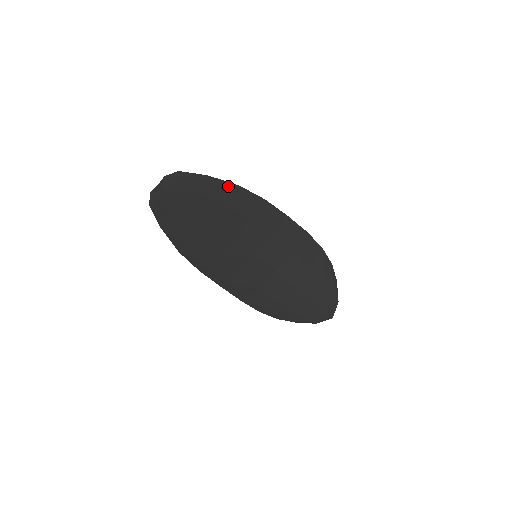
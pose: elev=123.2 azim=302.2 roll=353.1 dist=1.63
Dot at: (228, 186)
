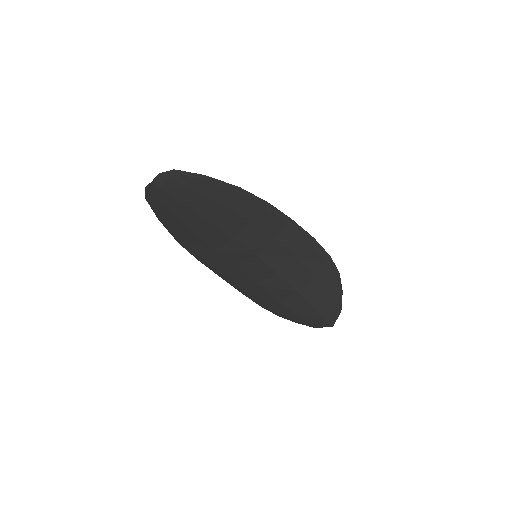
Dot at: (228, 187)
